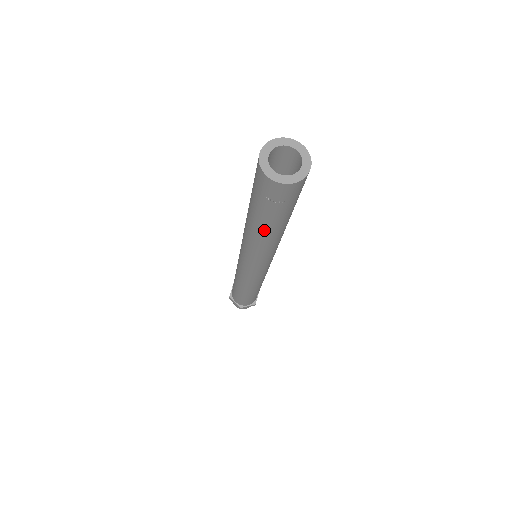
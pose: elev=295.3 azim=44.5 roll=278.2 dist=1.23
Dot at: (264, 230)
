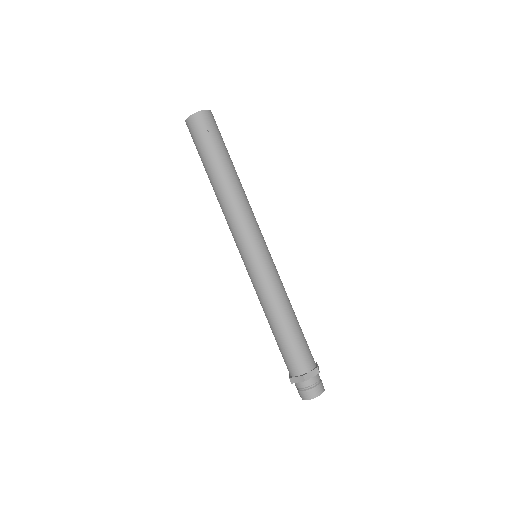
Dot at: (220, 173)
